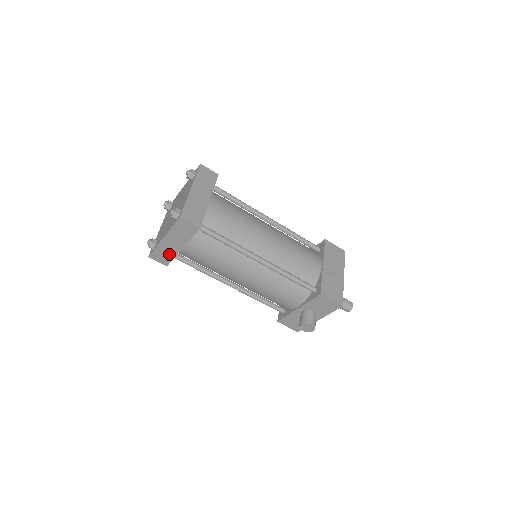
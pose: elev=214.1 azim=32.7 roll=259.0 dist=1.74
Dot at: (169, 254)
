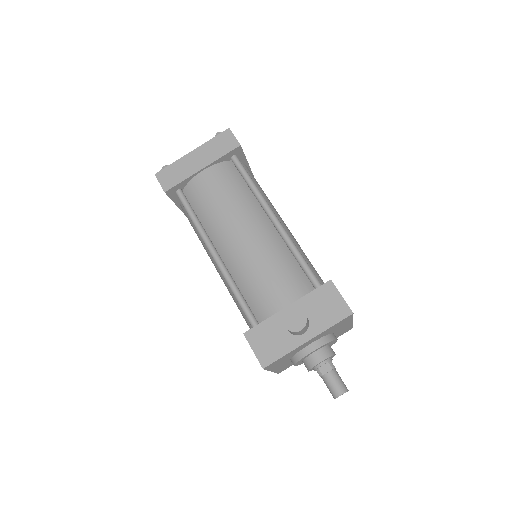
Dot at: (181, 174)
